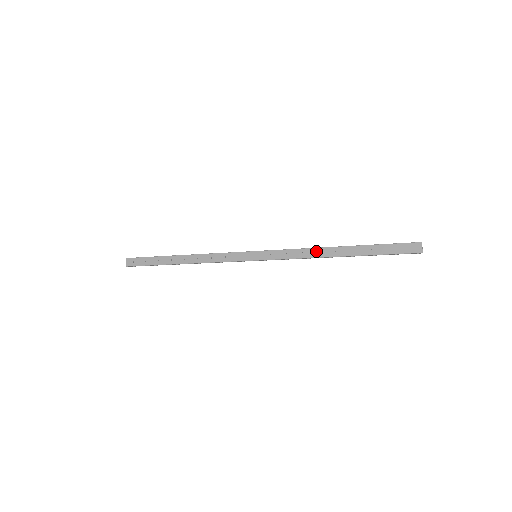
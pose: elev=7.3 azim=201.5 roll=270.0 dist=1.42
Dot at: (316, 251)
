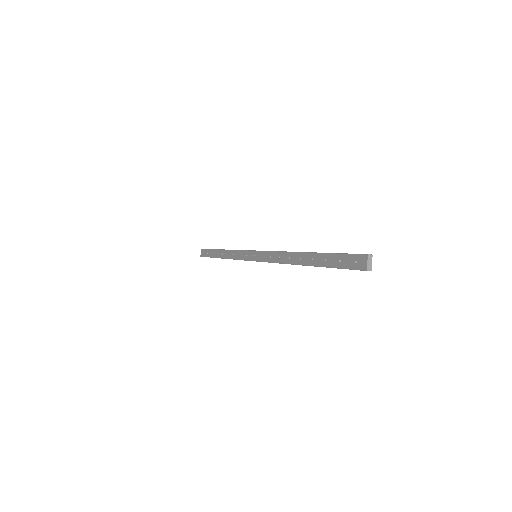
Dot at: (288, 256)
